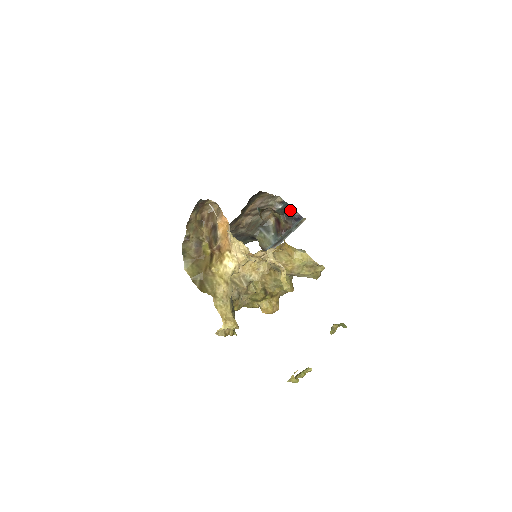
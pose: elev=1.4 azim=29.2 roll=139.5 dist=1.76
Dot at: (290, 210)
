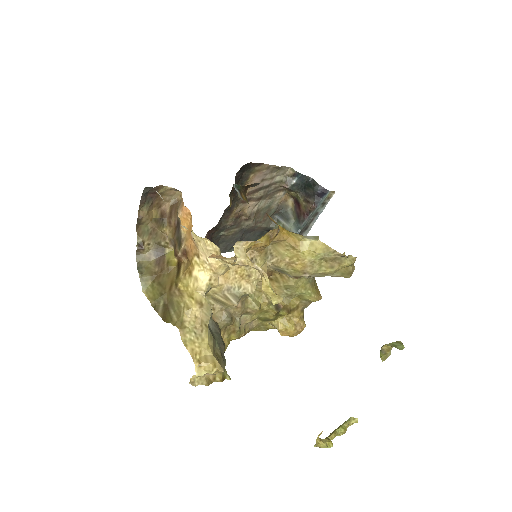
Dot at: (309, 184)
